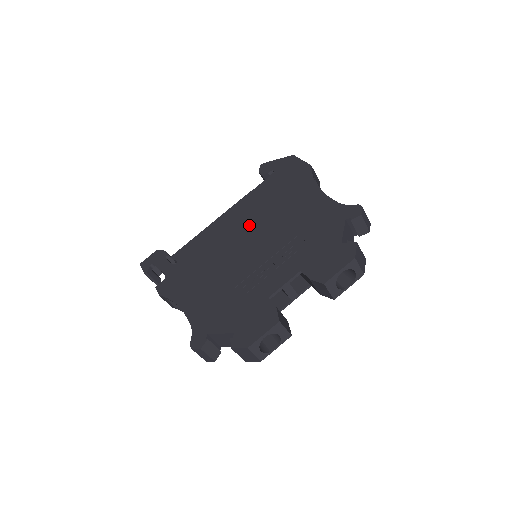
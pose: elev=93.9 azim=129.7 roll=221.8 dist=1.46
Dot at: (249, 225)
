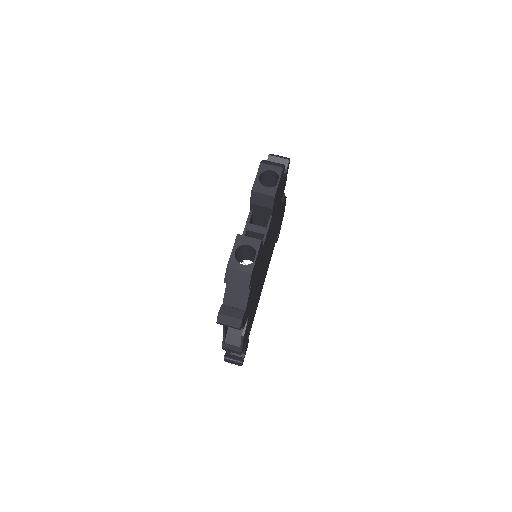
Dot at: occluded
